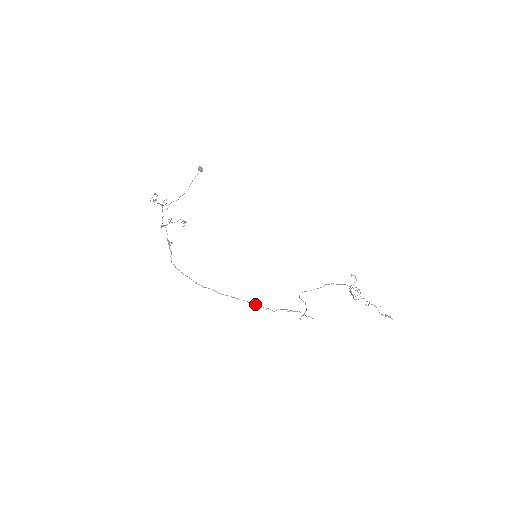
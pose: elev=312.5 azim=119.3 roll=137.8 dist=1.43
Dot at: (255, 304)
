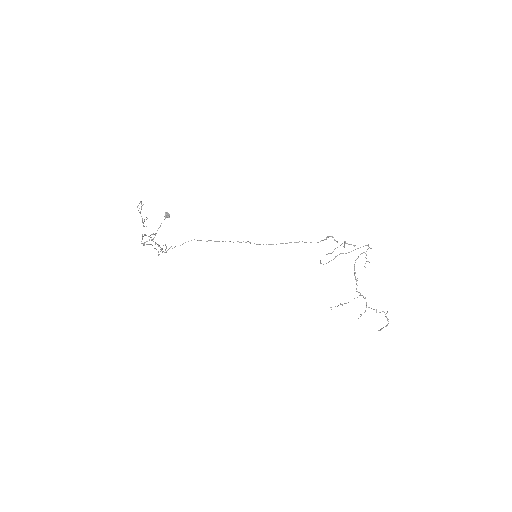
Dot at: (296, 242)
